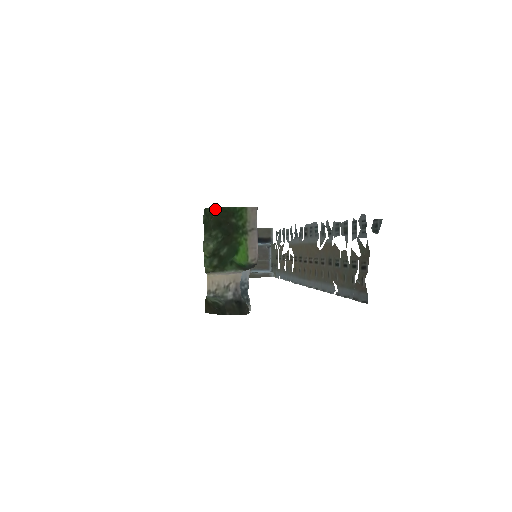
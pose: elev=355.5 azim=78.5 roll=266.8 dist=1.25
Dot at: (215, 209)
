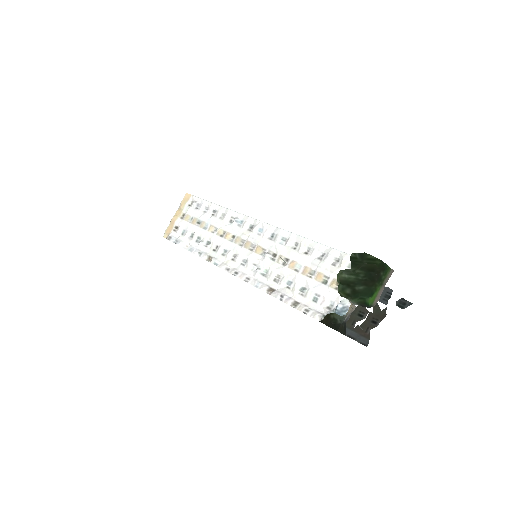
Dot at: (379, 261)
